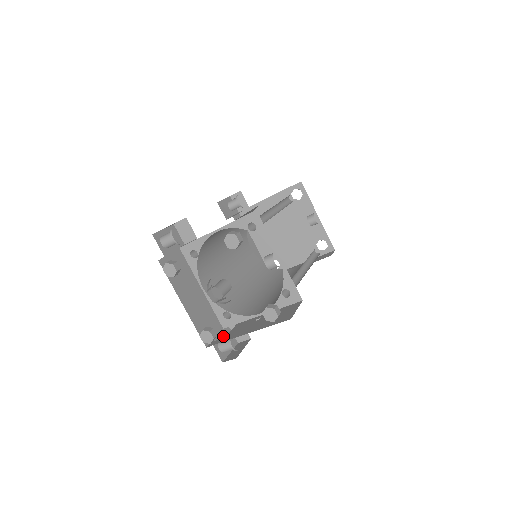
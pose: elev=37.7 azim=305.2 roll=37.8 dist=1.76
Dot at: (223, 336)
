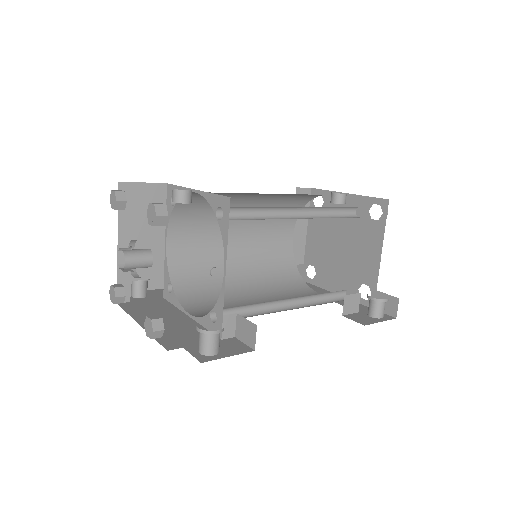
Dot at: occluded
